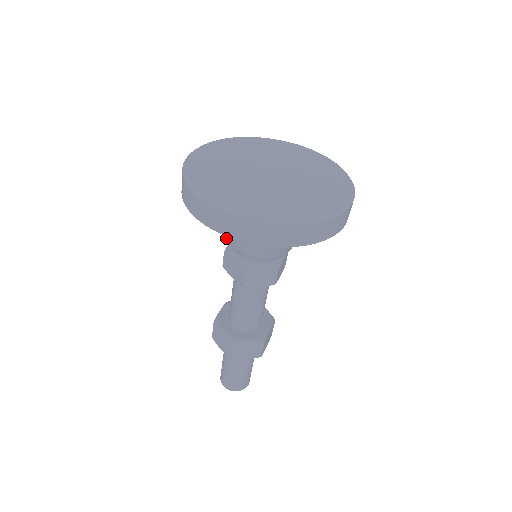
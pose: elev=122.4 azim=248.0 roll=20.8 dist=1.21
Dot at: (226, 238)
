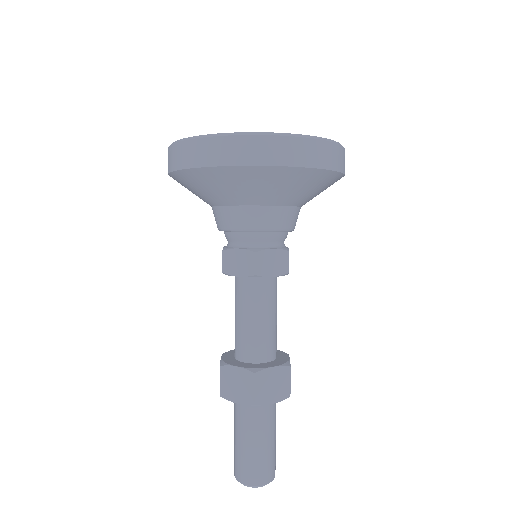
Dot at: (226, 223)
